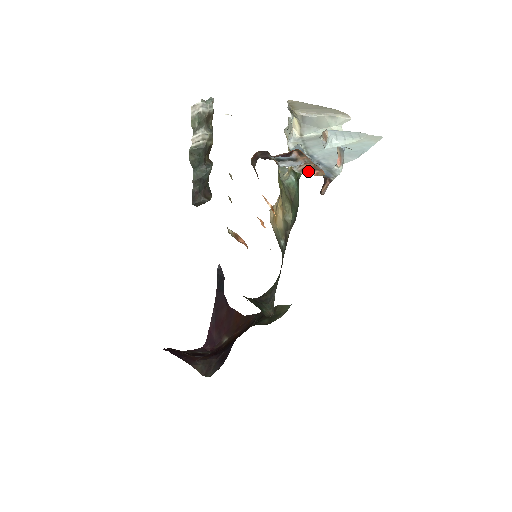
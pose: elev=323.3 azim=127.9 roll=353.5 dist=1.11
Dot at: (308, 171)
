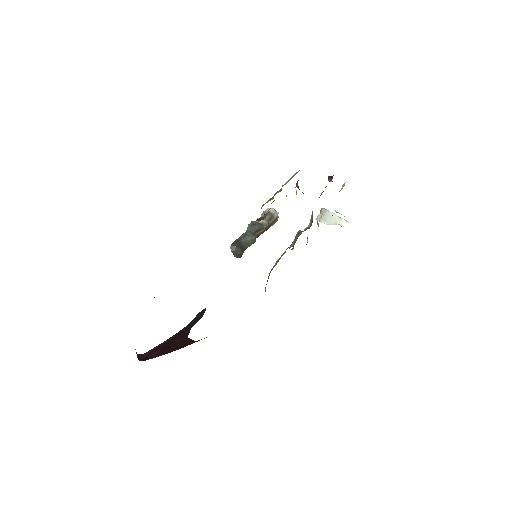
Dot at: occluded
